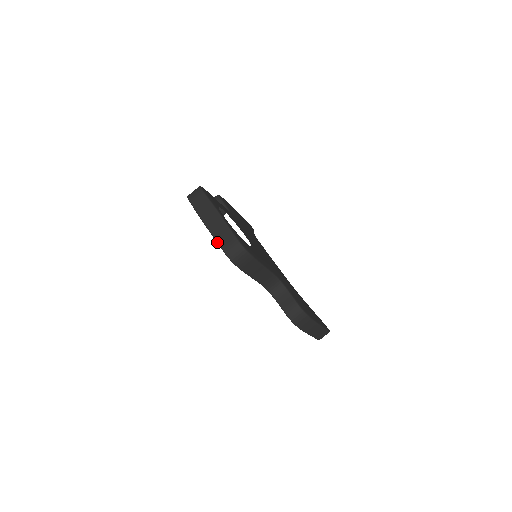
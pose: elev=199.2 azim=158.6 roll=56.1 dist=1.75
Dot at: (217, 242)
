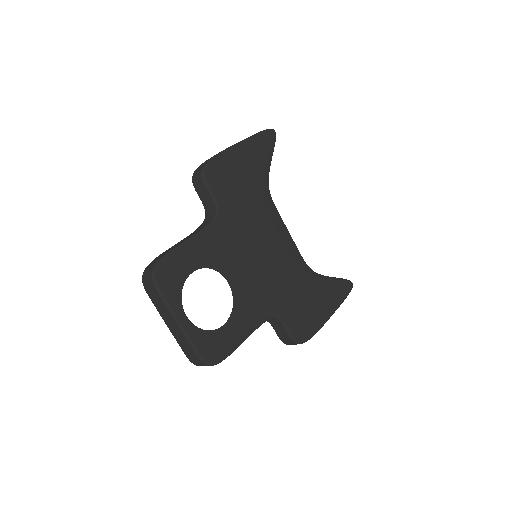
Dot at: occluded
